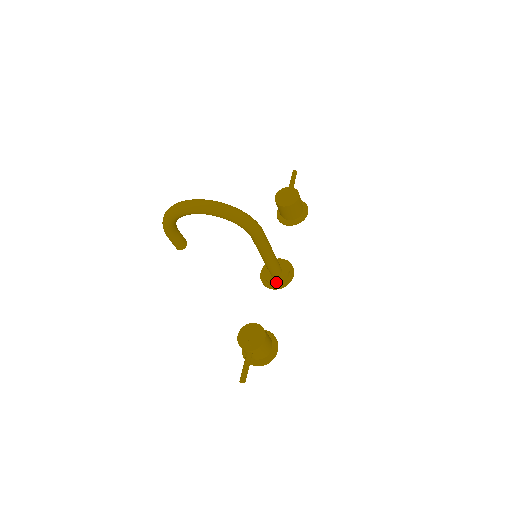
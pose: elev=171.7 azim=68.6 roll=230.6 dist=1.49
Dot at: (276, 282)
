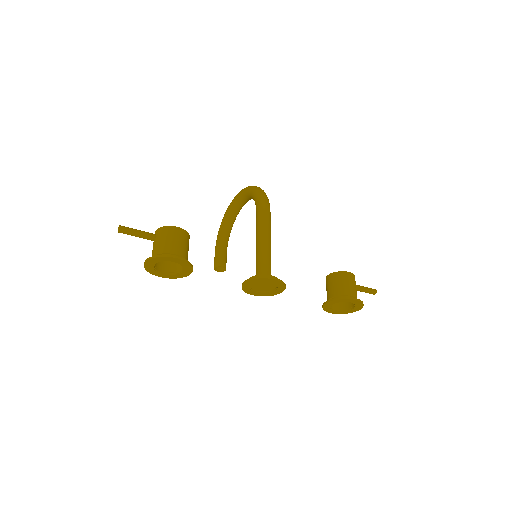
Dot at: (252, 277)
